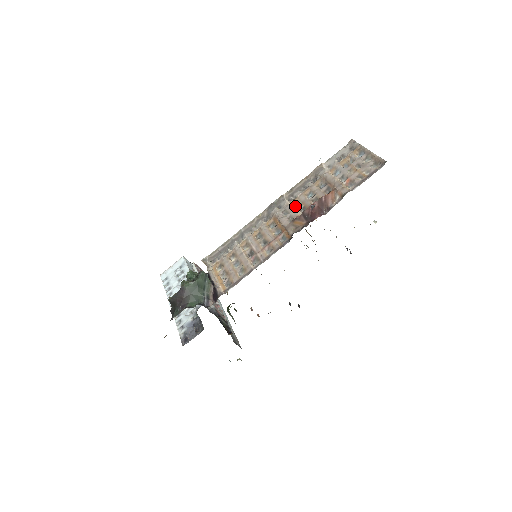
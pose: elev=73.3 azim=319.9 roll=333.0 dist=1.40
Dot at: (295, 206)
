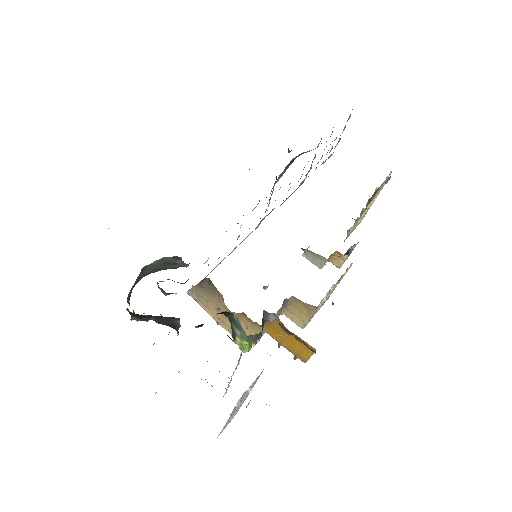
Dot at: occluded
